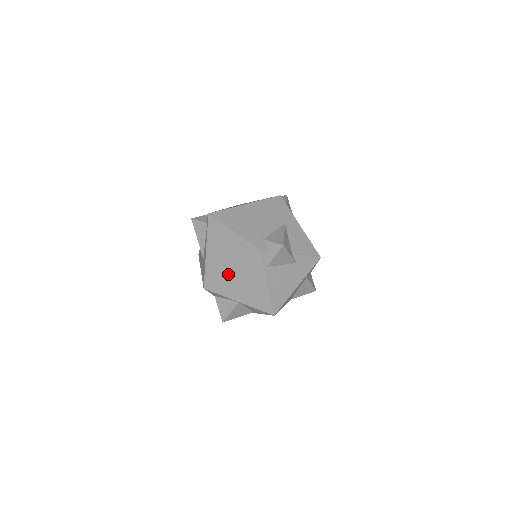
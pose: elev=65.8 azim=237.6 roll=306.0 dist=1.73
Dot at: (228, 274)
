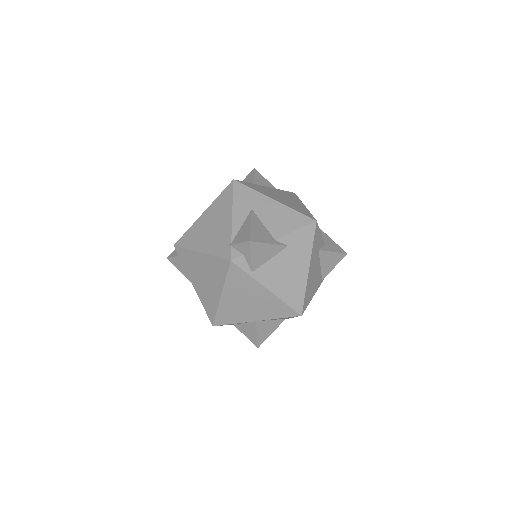
Dot at: (222, 301)
